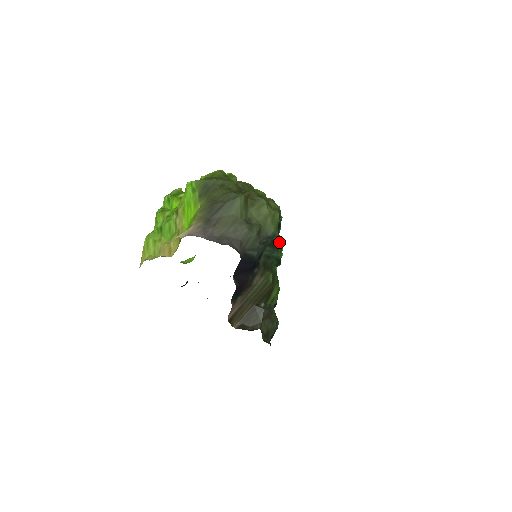
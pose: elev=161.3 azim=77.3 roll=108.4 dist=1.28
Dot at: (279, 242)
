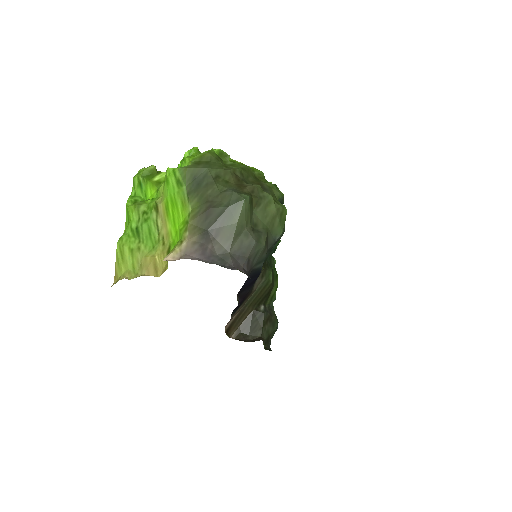
Dot at: occluded
